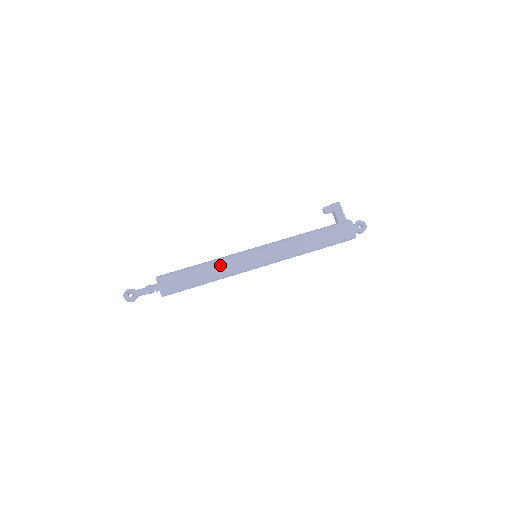
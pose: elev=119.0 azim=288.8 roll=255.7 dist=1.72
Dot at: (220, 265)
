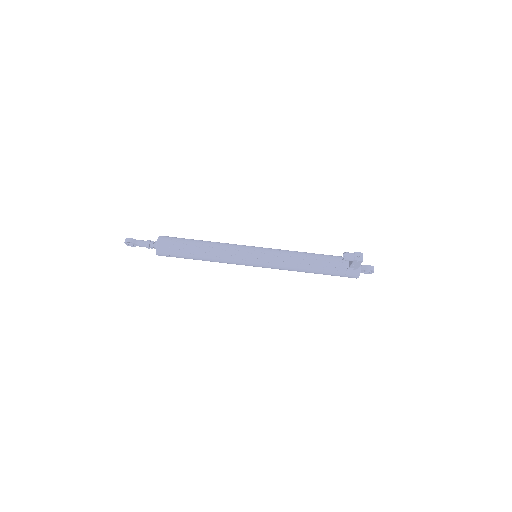
Dot at: (217, 261)
